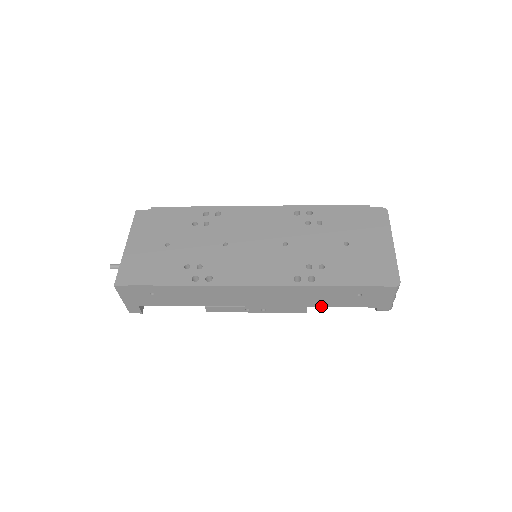
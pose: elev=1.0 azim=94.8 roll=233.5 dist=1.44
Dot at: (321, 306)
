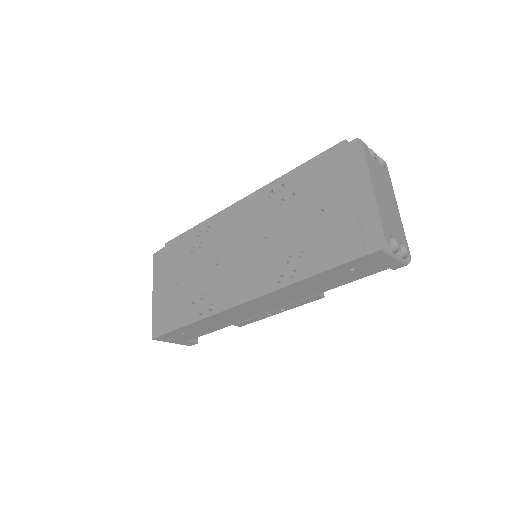
Dot at: (329, 289)
